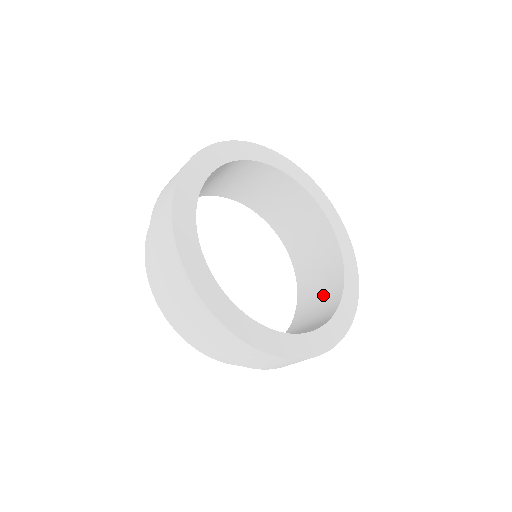
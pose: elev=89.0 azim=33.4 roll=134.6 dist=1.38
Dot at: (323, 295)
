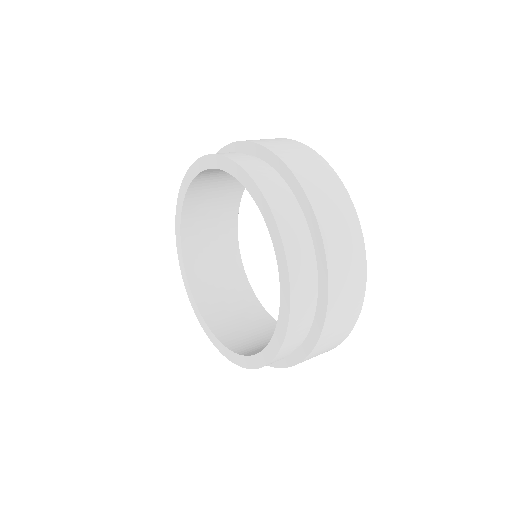
Dot at: occluded
